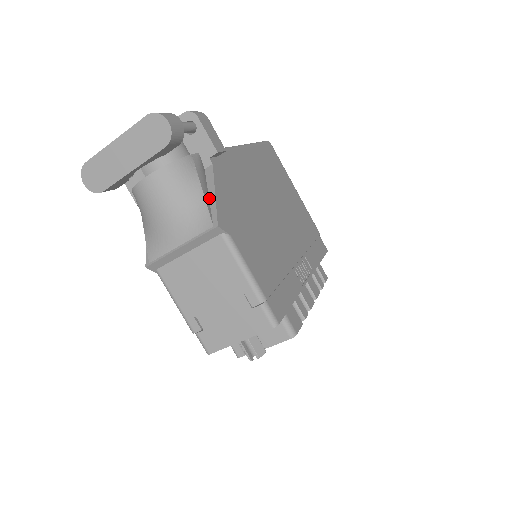
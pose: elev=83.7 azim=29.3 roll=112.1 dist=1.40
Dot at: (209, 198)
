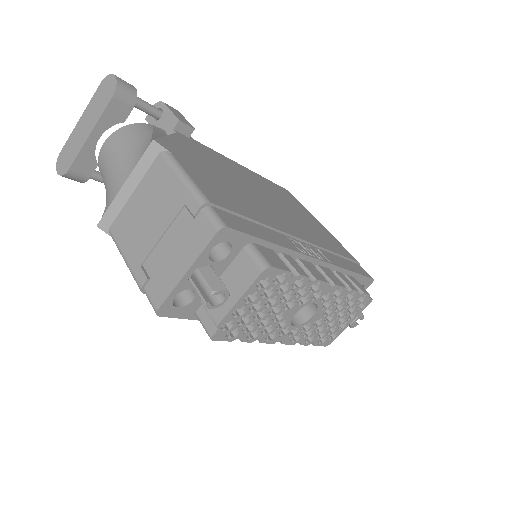
Dot at: occluded
